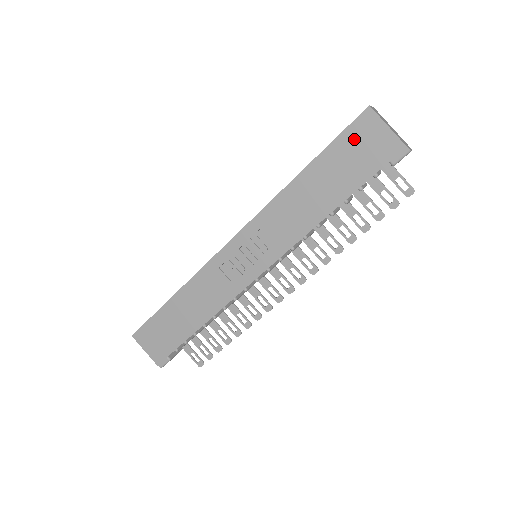
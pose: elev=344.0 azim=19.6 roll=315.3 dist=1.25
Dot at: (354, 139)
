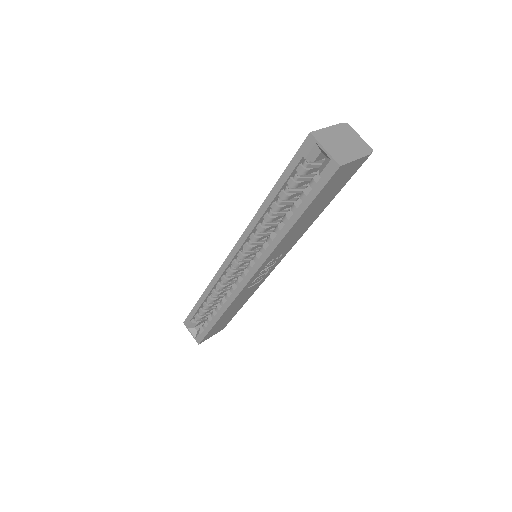
Dot at: (331, 185)
